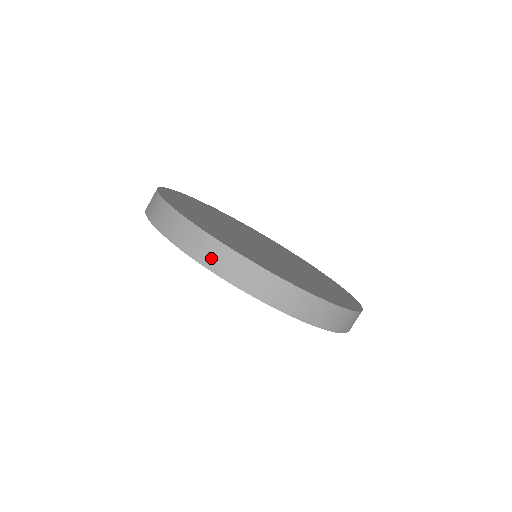
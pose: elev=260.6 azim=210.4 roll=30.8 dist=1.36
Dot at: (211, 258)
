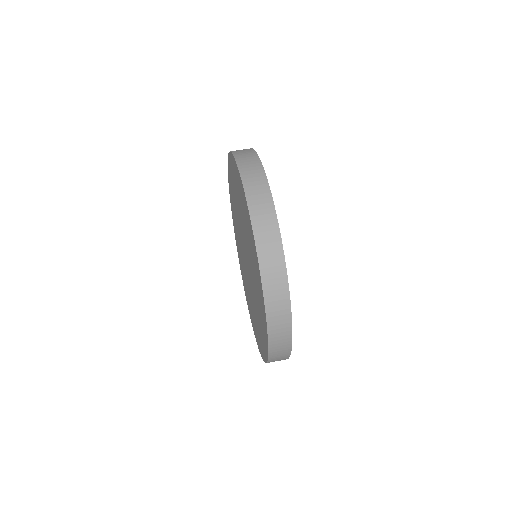
Dot at: (247, 165)
